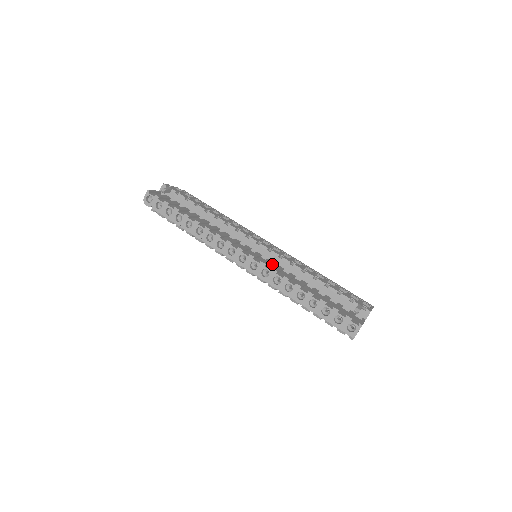
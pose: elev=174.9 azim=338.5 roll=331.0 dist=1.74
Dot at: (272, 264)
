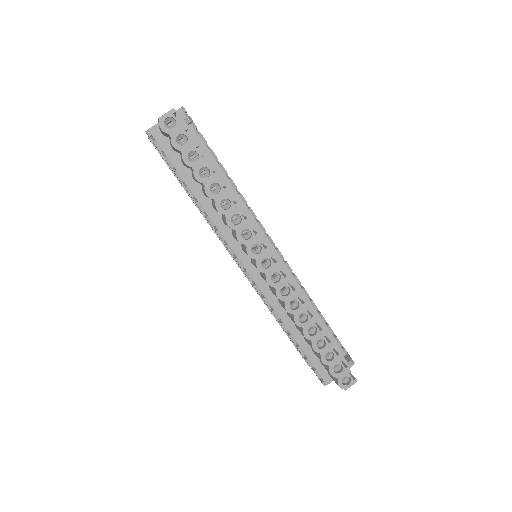
Dot at: occluded
